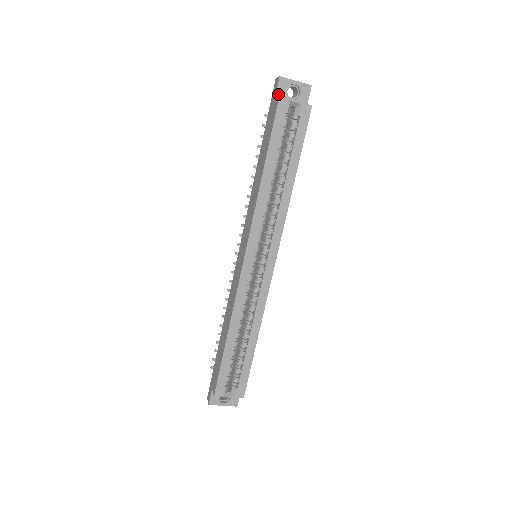
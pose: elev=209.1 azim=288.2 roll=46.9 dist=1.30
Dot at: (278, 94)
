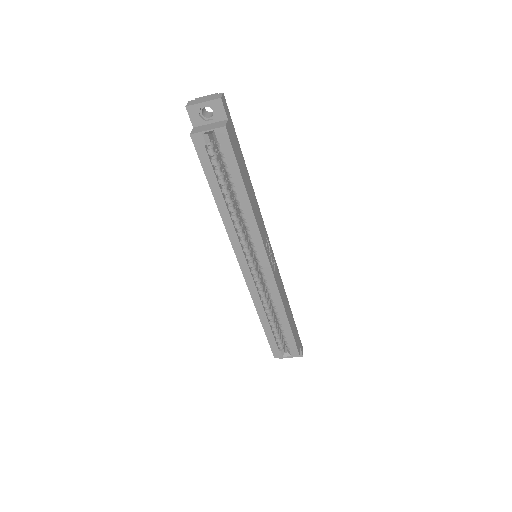
Dot at: (194, 123)
